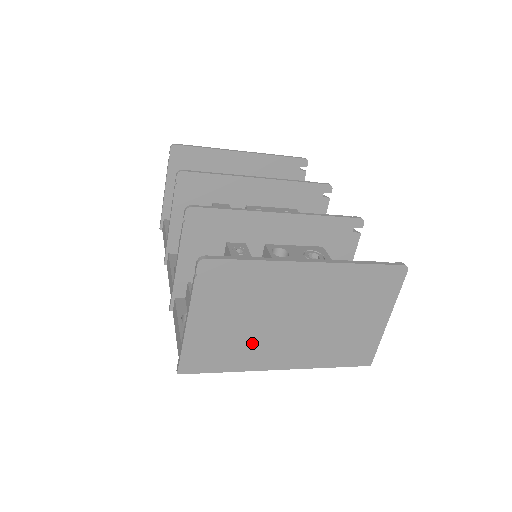
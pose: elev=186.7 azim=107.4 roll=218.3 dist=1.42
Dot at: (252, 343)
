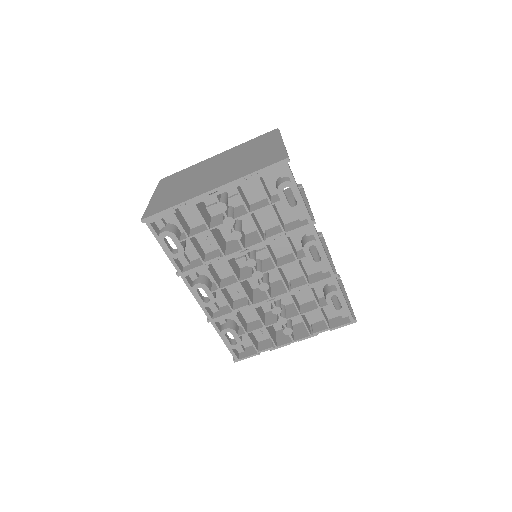
Dot at: (189, 189)
